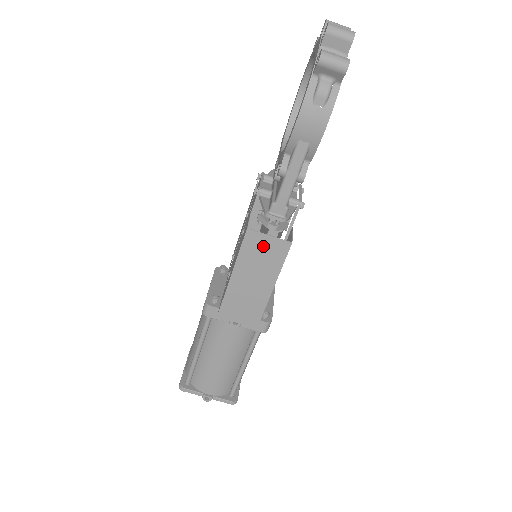
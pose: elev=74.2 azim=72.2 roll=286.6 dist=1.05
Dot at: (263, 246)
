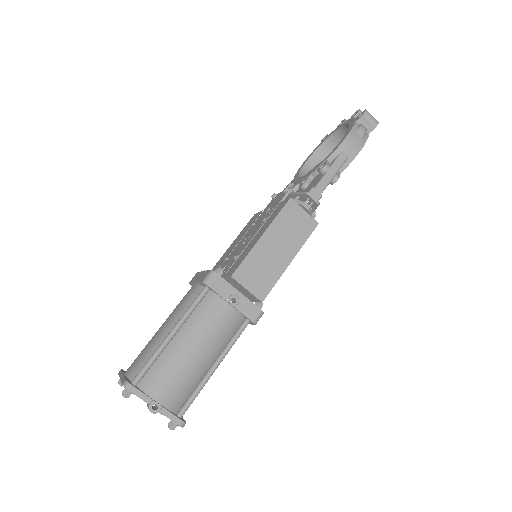
Dot at: (297, 218)
